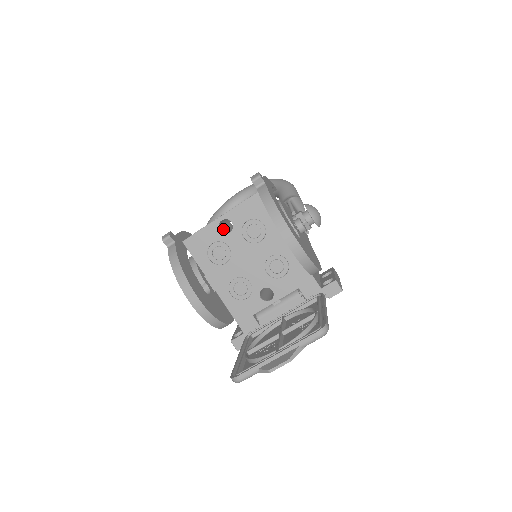
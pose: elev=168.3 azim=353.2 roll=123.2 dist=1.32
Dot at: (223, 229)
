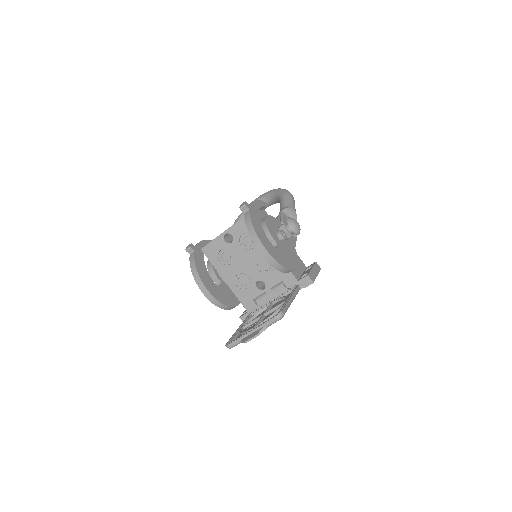
Dot at: (228, 239)
